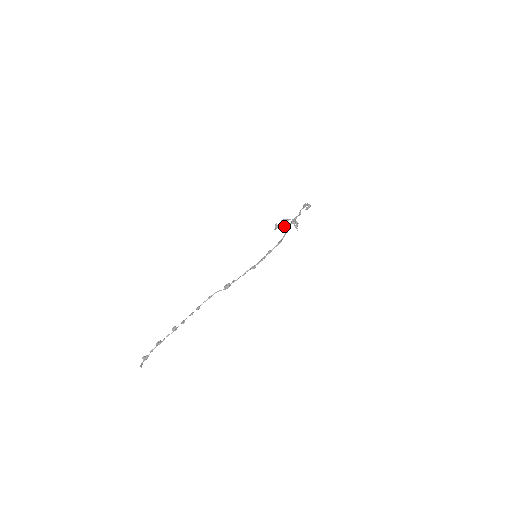
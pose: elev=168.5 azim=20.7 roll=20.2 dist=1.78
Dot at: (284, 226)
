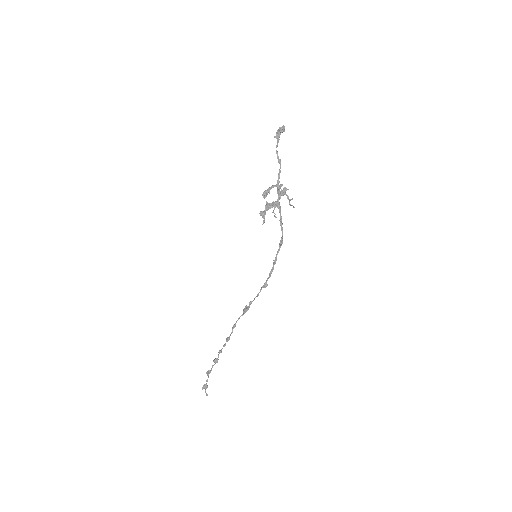
Dot at: occluded
